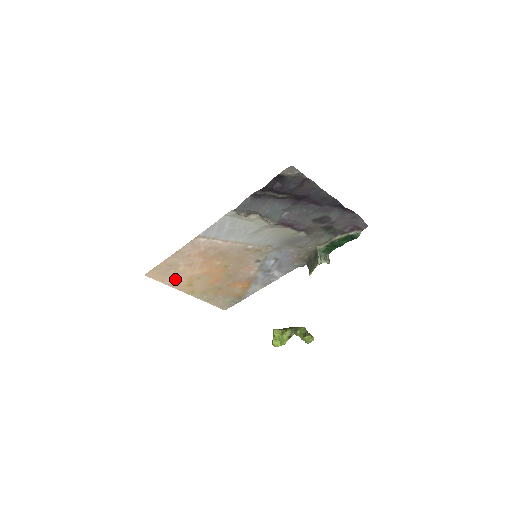
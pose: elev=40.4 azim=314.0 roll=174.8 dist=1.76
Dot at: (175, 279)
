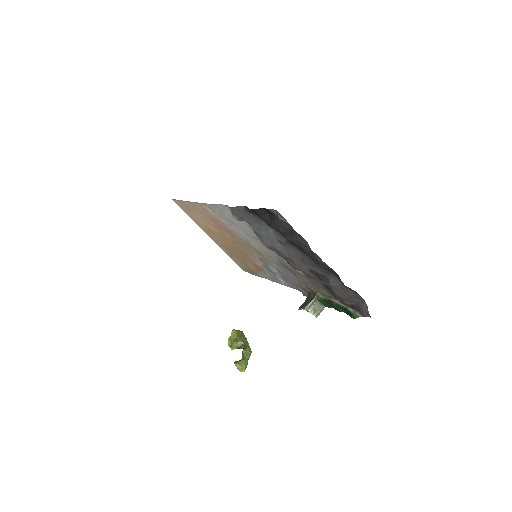
Dot at: (196, 219)
